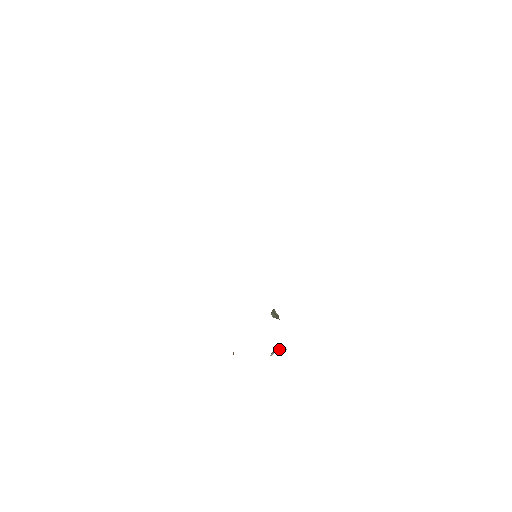
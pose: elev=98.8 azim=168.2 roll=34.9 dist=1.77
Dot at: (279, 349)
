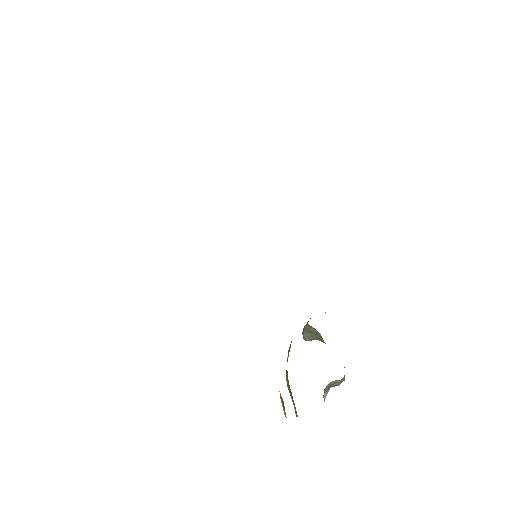
Dot at: (332, 383)
